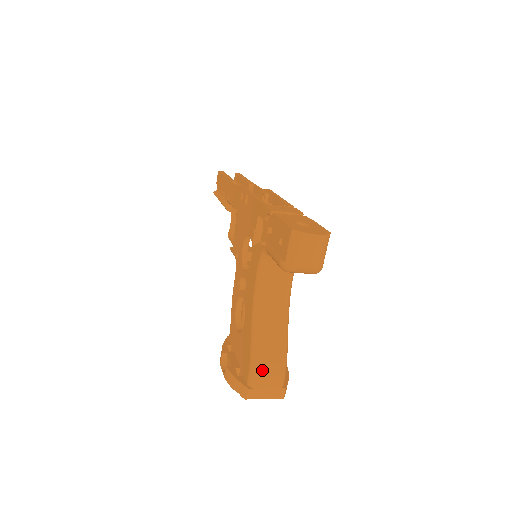
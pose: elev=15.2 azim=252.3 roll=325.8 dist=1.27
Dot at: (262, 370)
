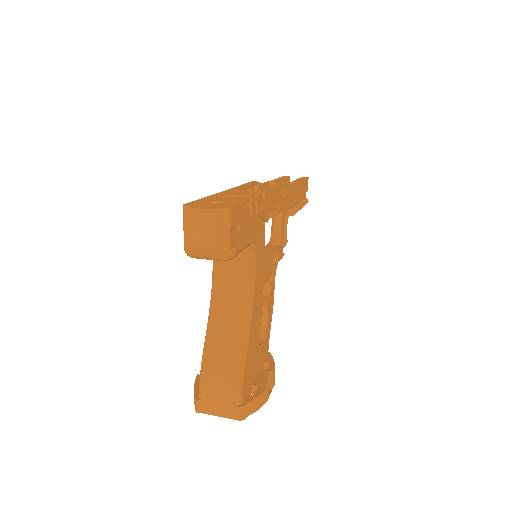
Dot at: (210, 380)
